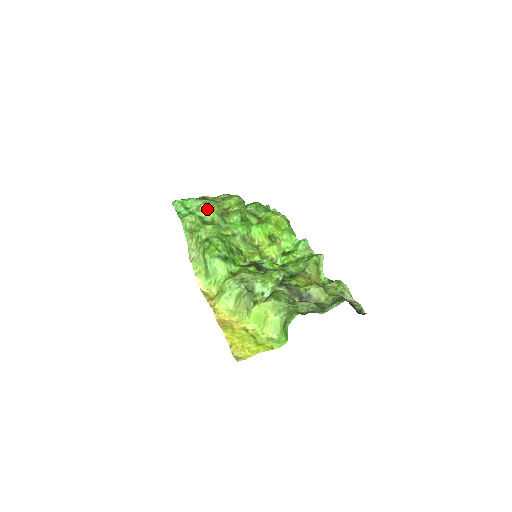
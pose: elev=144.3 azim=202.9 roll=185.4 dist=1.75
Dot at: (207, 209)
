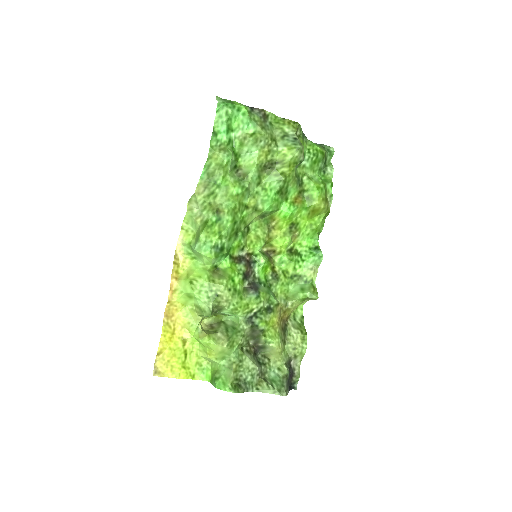
Dot at: (252, 149)
